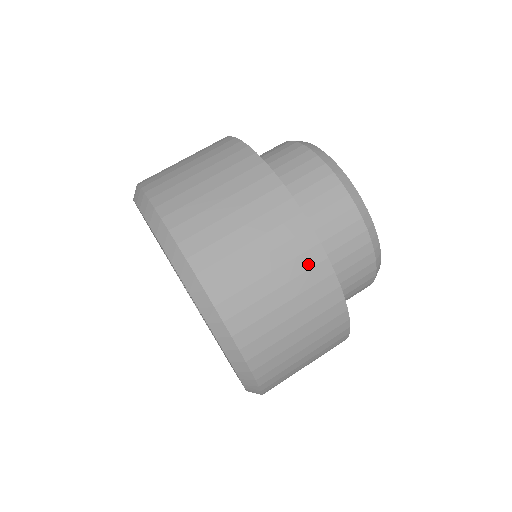
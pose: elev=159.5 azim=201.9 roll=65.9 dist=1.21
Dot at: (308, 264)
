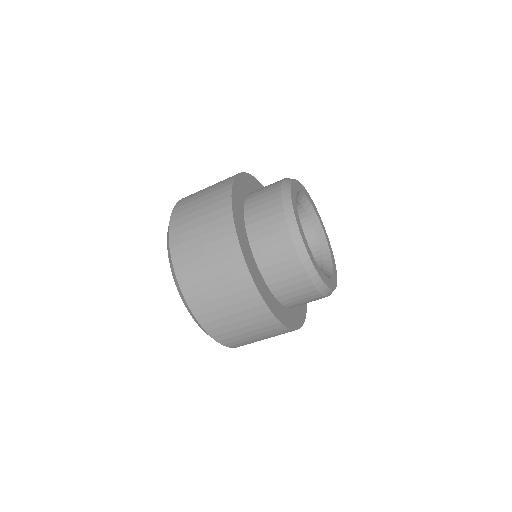
Dot at: (252, 305)
